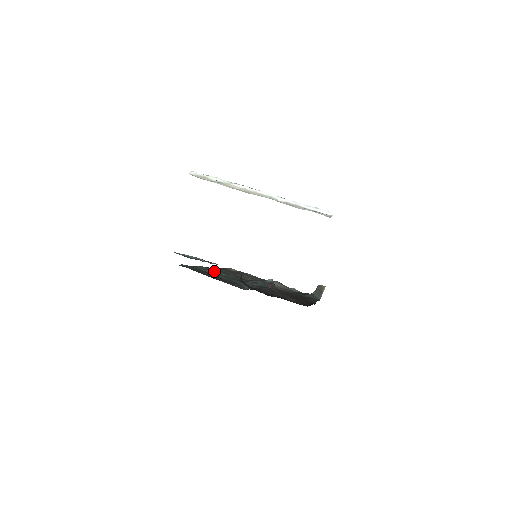
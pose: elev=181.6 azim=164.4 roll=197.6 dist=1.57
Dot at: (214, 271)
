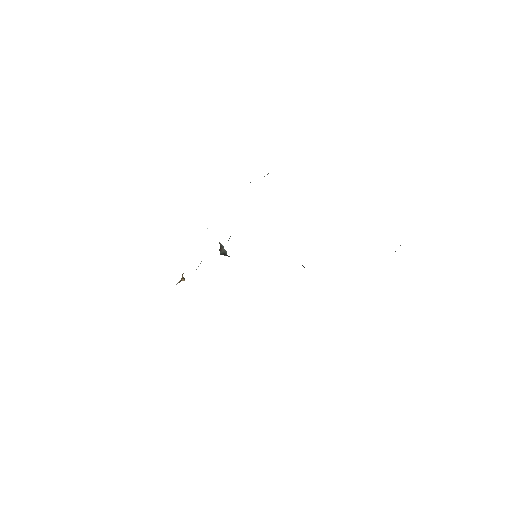
Dot at: occluded
